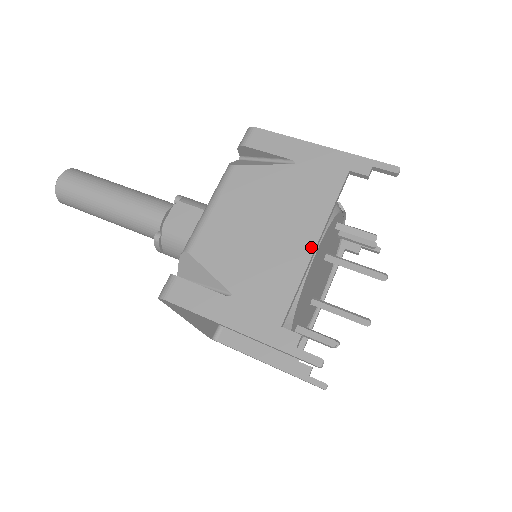
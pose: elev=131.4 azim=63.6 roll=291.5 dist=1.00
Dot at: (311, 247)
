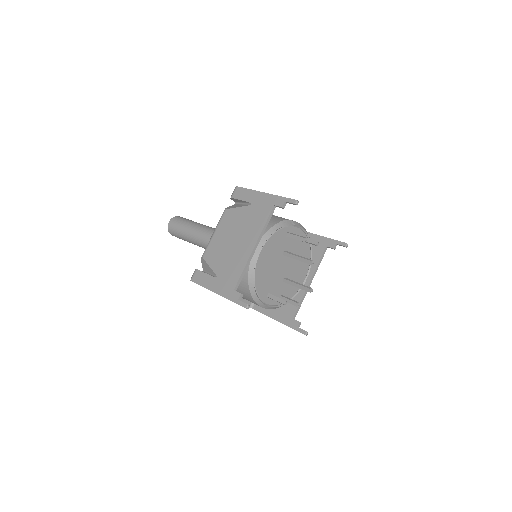
Dot at: (251, 249)
